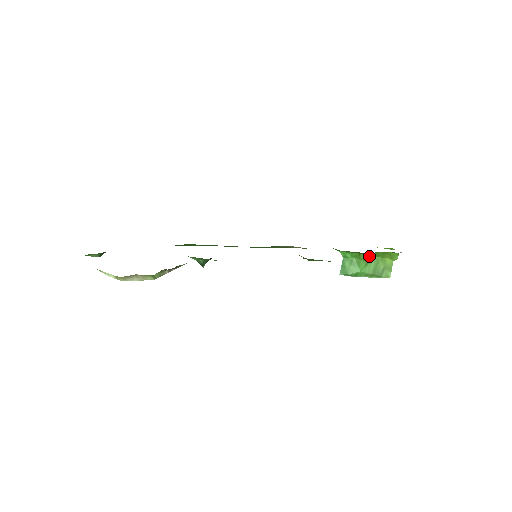
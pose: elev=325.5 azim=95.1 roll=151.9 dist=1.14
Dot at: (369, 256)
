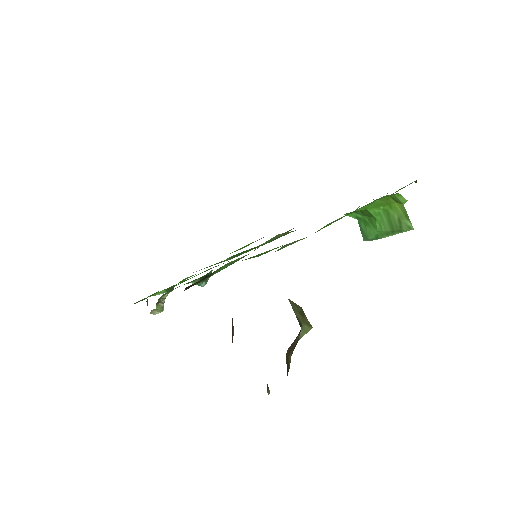
Dot at: (369, 211)
